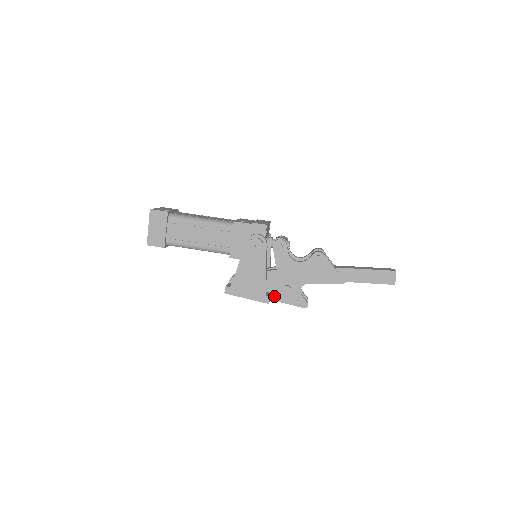
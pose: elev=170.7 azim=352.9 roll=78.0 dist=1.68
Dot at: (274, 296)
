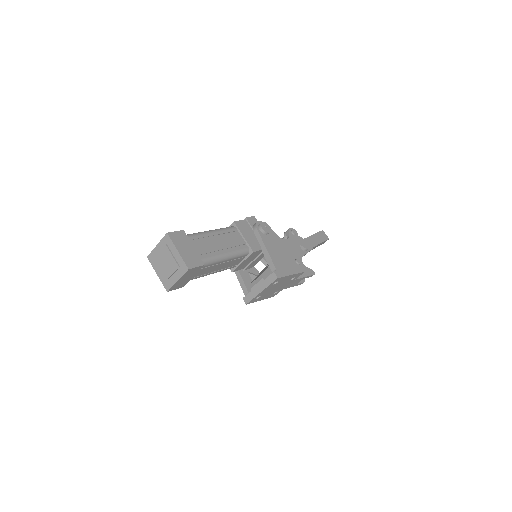
Dot at: occluded
